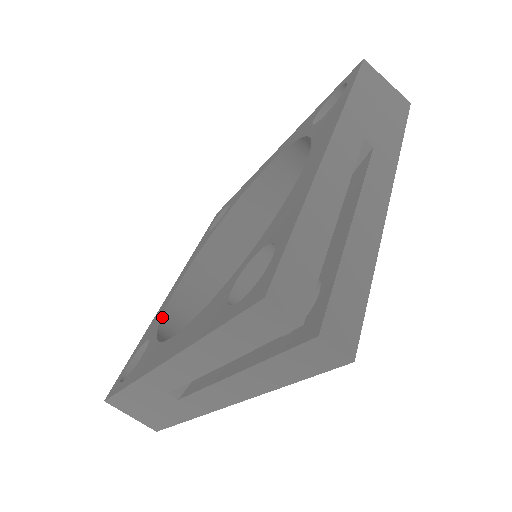
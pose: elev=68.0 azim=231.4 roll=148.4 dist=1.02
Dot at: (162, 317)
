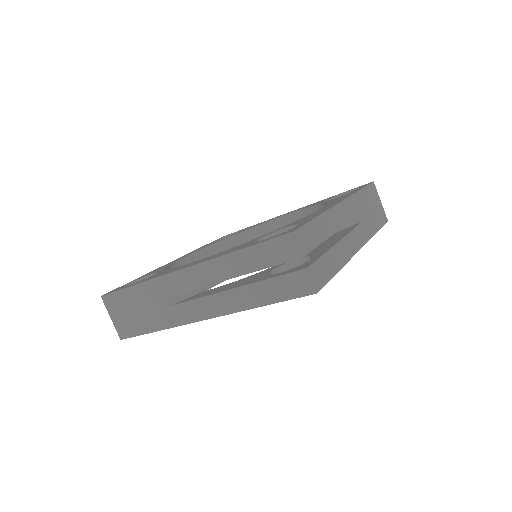
Dot at: (168, 266)
